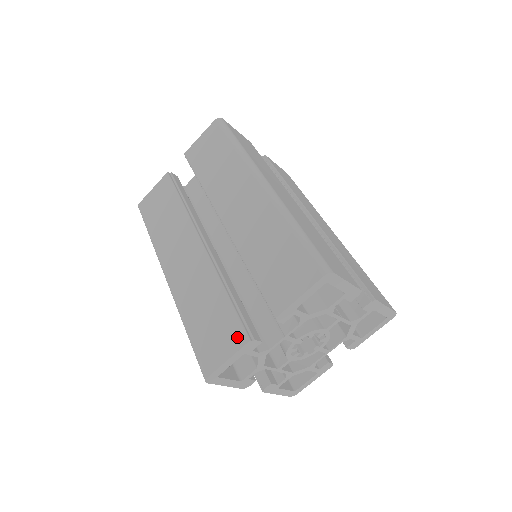
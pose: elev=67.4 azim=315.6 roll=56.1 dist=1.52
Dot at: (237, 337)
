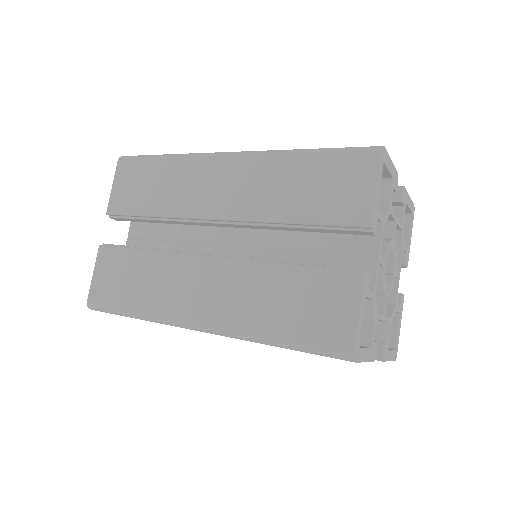
Dot at: (347, 283)
